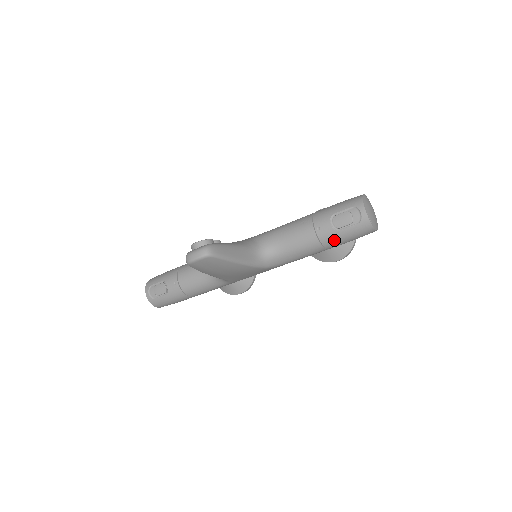
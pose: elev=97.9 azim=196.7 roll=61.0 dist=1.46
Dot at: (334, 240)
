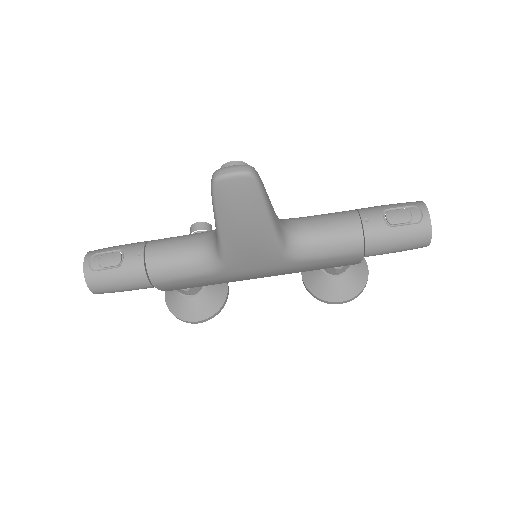
Dot at: (381, 239)
